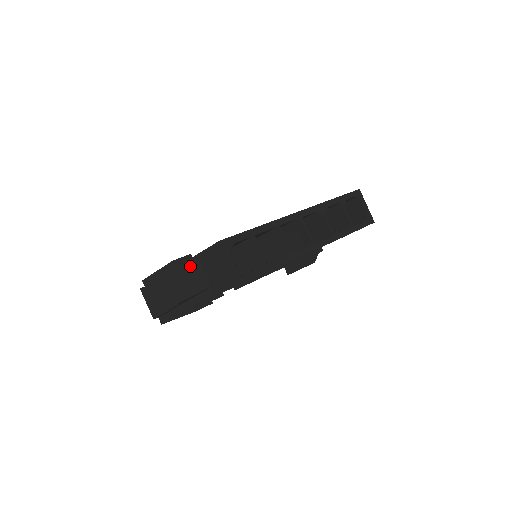
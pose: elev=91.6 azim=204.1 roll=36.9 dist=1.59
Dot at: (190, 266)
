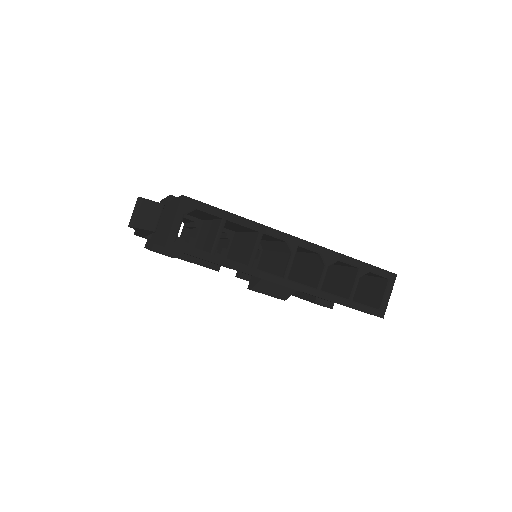
Dot at: occluded
